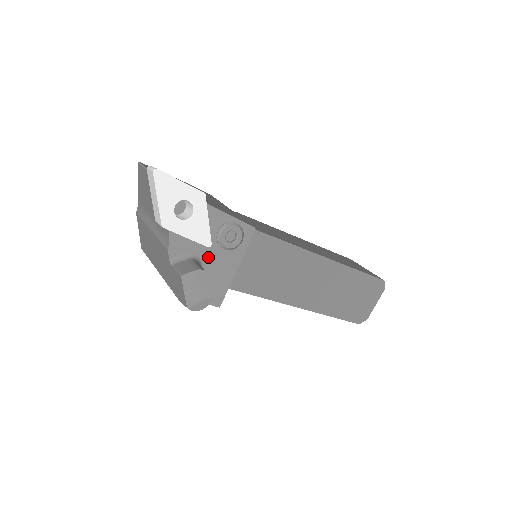
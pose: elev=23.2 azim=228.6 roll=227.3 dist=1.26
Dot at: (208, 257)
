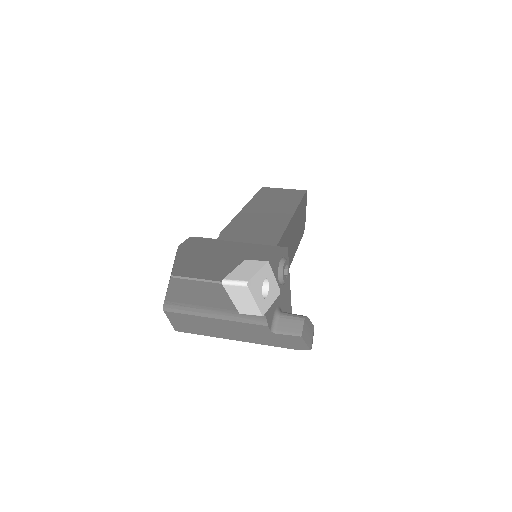
Dot at: (280, 300)
